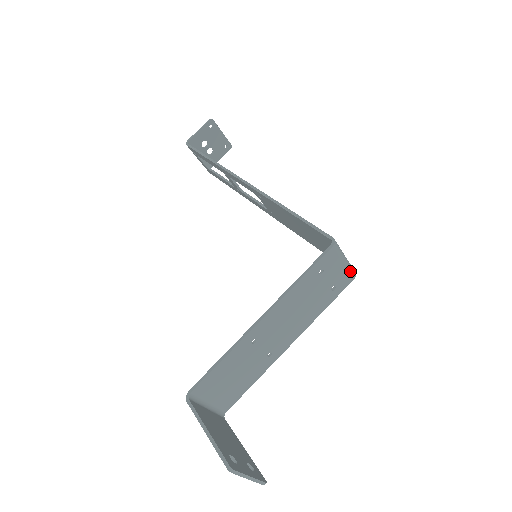
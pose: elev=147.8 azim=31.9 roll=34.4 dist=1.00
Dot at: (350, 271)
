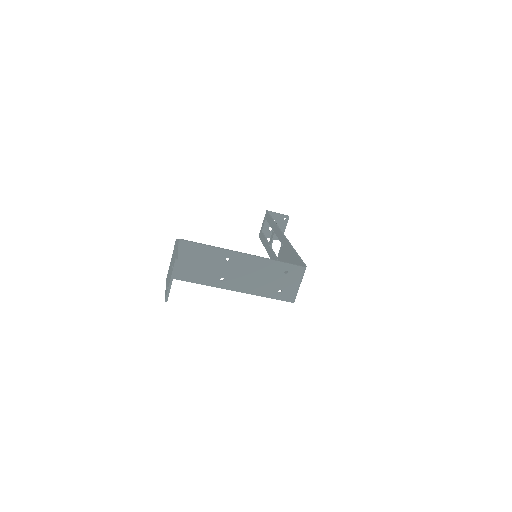
Dot at: (295, 294)
